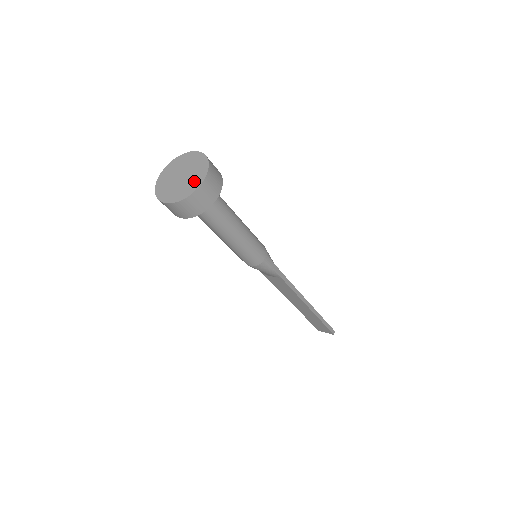
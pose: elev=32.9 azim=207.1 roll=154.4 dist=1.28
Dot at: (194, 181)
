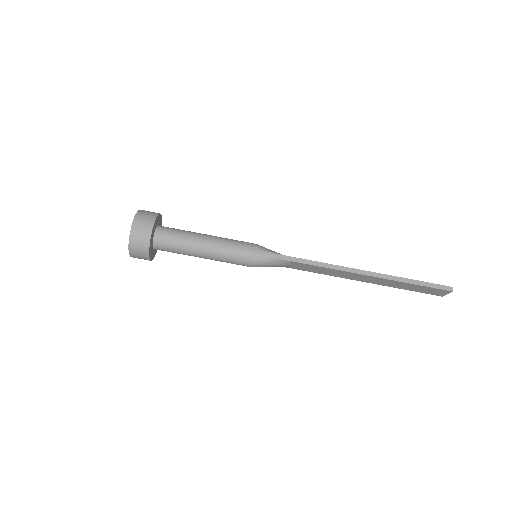
Dot at: occluded
